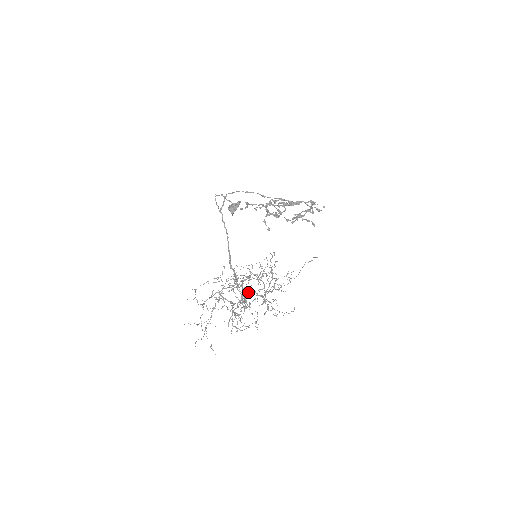
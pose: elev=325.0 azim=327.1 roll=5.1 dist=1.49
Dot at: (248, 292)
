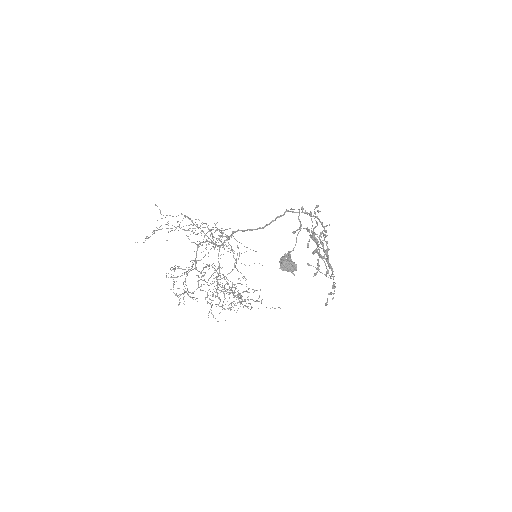
Dot at: occluded
